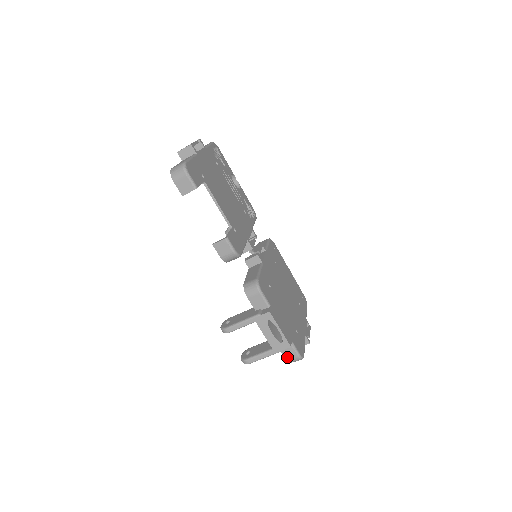
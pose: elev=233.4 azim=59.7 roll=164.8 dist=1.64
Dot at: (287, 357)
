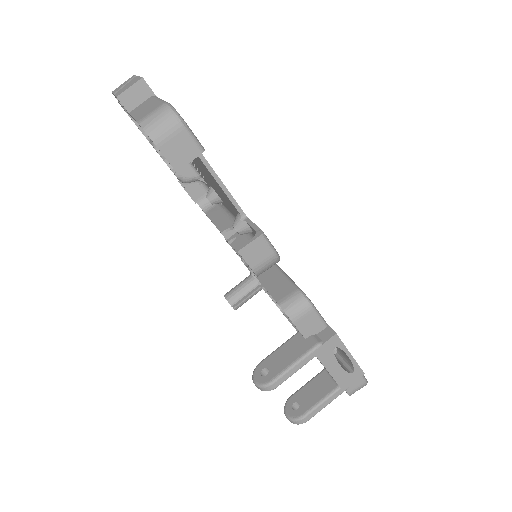
Dot at: (350, 389)
